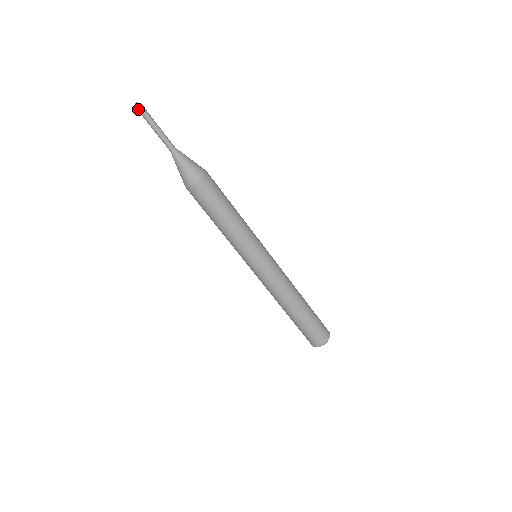
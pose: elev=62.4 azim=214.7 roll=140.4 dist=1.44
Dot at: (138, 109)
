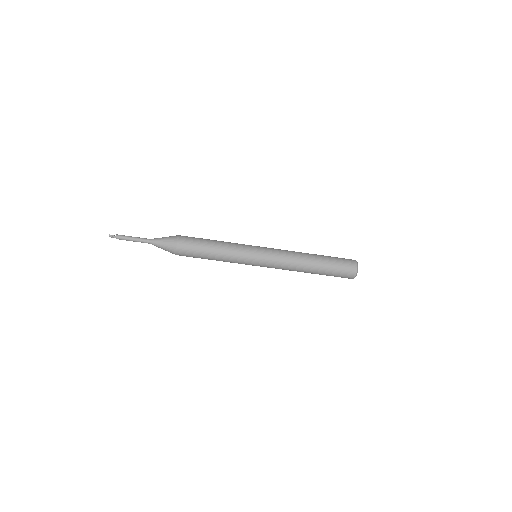
Dot at: occluded
